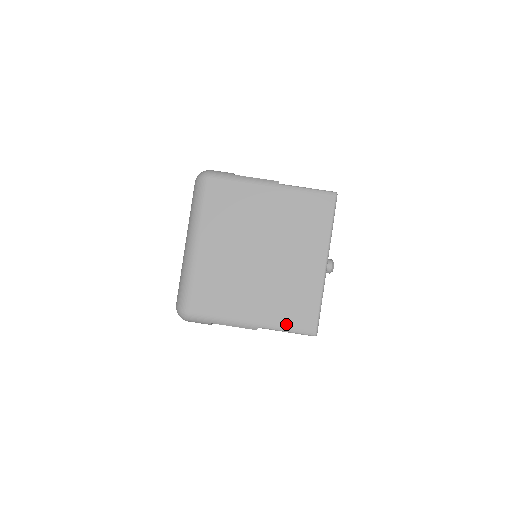
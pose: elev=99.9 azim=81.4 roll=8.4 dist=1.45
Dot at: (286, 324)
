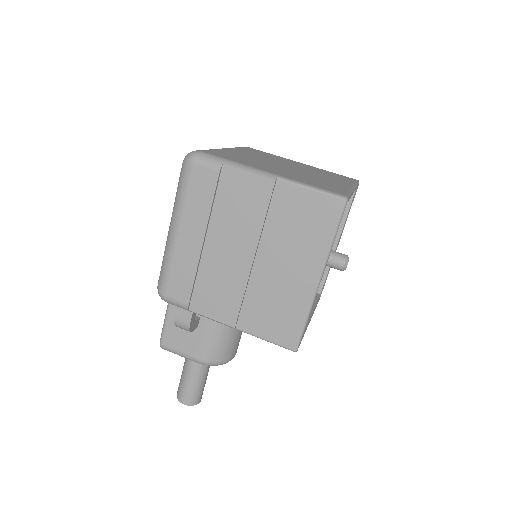
Dot at: (311, 184)
